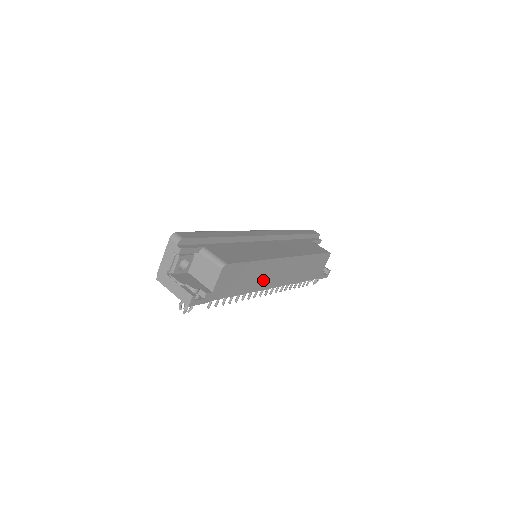
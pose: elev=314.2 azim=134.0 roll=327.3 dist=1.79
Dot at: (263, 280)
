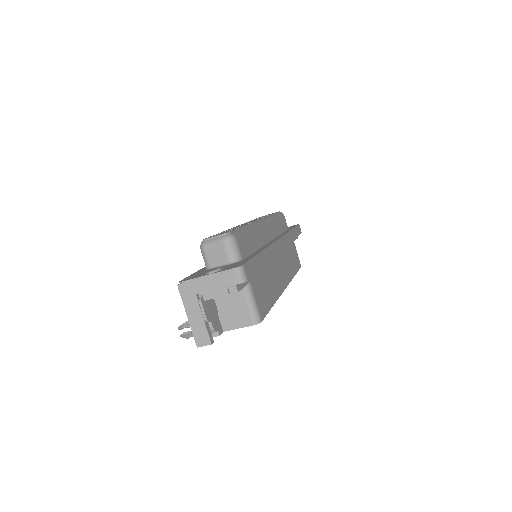
Dot at: occluded
